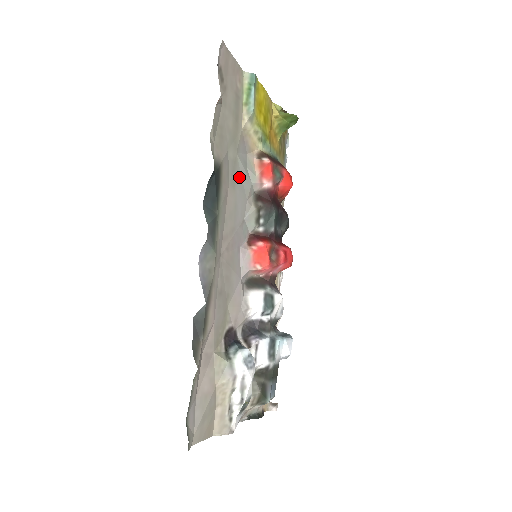
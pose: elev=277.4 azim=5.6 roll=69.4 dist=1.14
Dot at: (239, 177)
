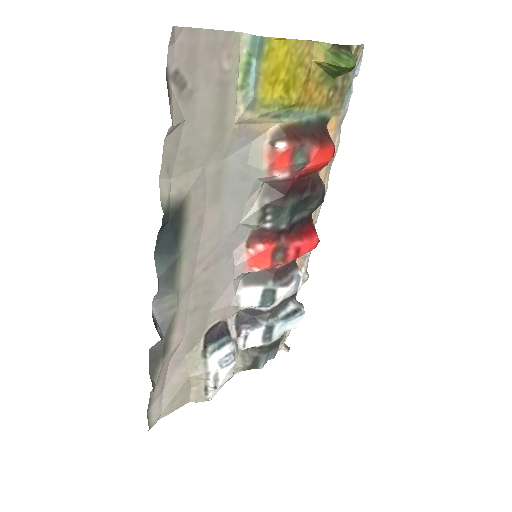
Dot at: (229, 184)
